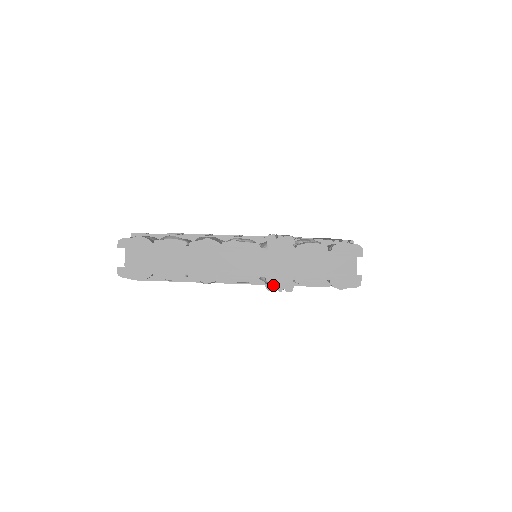
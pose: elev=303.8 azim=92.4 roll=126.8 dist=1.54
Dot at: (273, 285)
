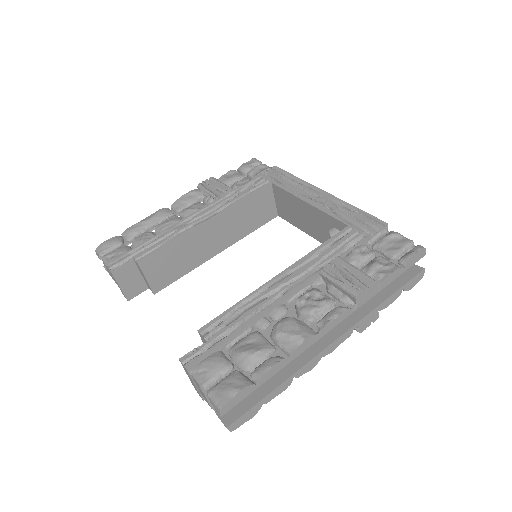
Dot at: (364, 327)
